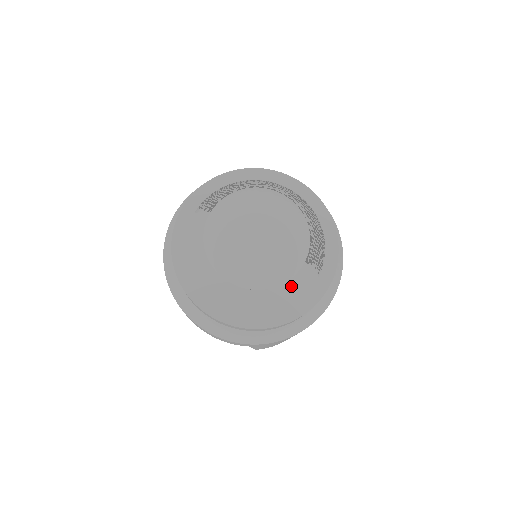
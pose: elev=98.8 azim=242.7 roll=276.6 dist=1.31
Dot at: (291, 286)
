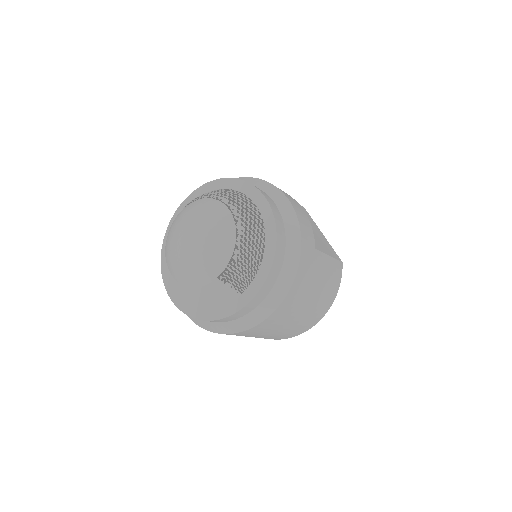
Dot at: (218, 293)
